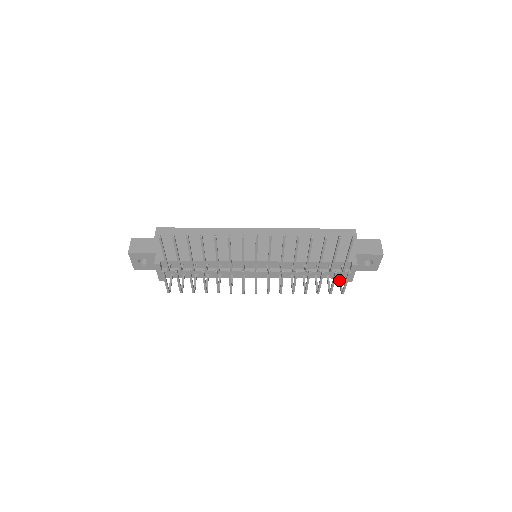
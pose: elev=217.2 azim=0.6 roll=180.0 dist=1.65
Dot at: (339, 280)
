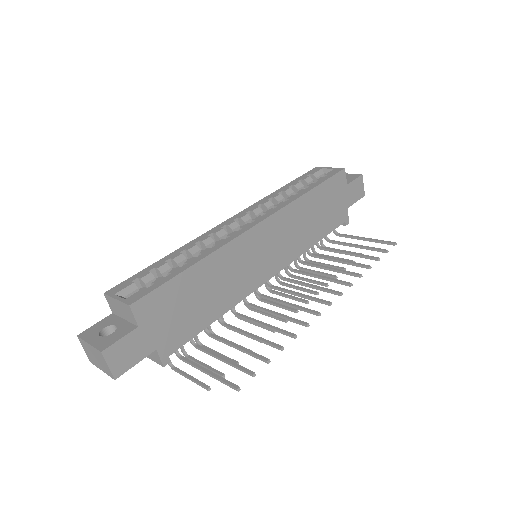
Dot at: occluded
